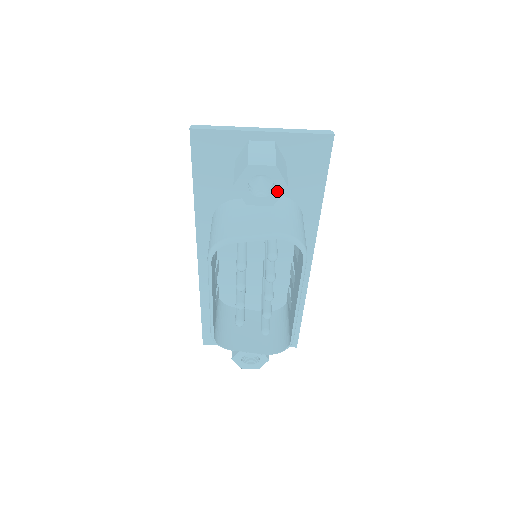
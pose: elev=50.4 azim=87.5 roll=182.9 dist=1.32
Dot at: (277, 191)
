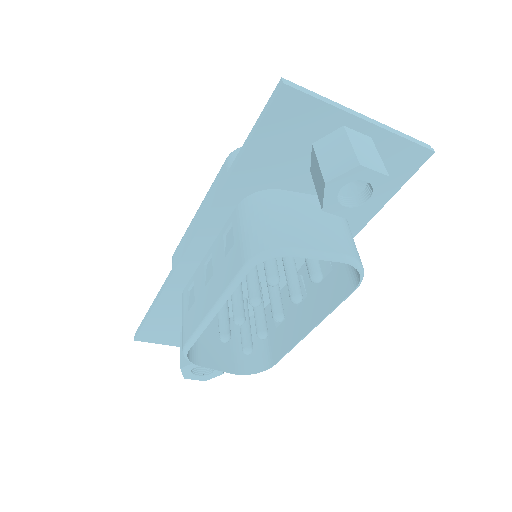
Dot at: (368, 205)
